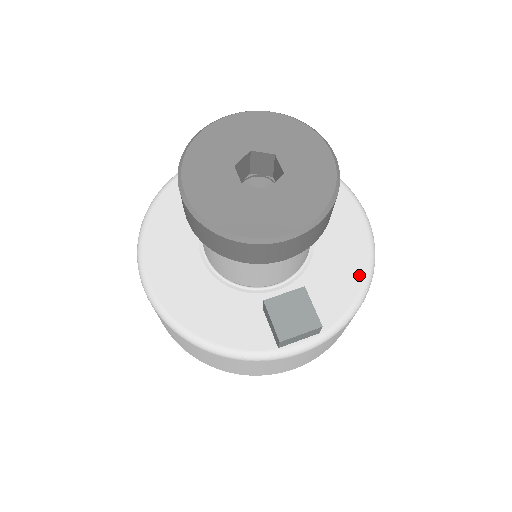
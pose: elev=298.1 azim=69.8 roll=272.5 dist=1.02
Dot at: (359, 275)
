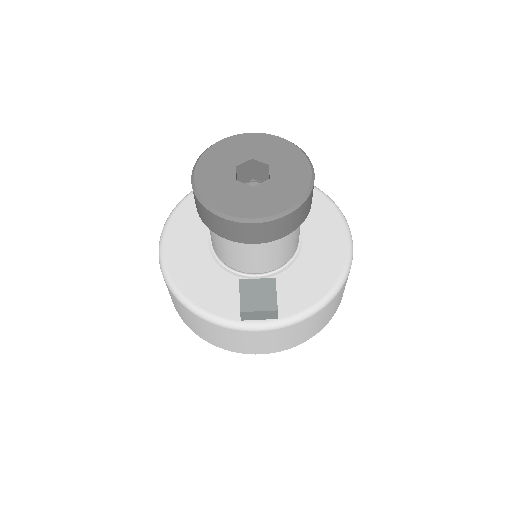
Dot at: (327, 285)
